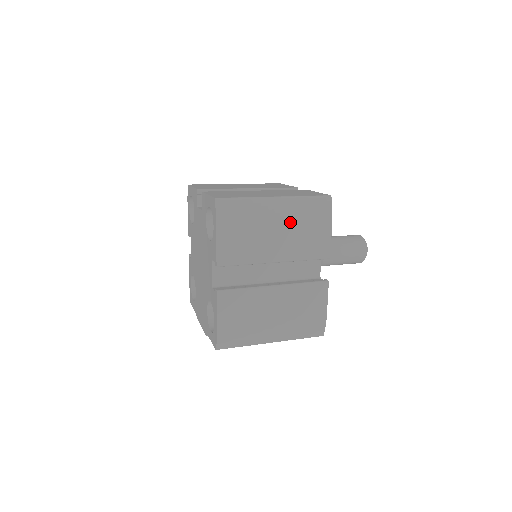
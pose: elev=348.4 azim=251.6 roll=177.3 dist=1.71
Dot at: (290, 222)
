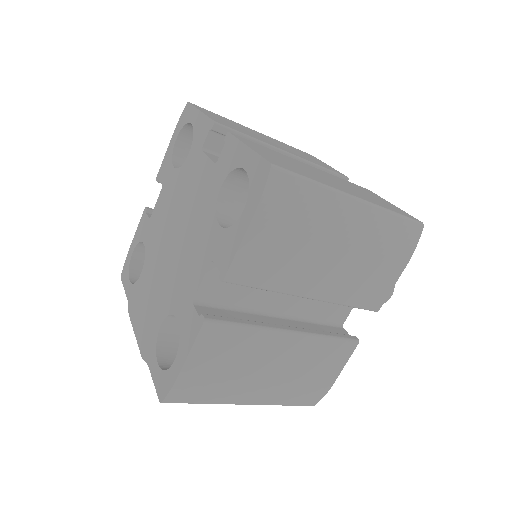
Dot at: (359, 245)
